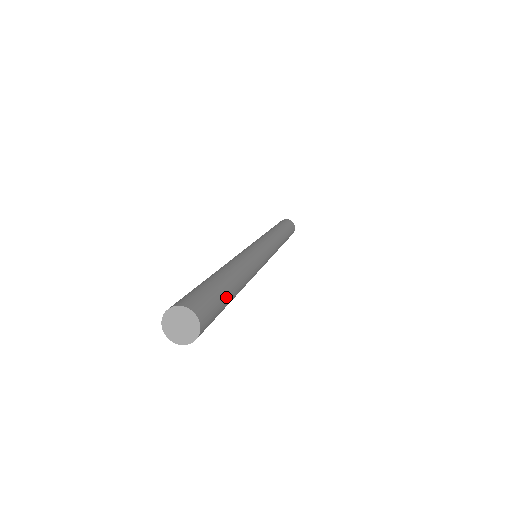
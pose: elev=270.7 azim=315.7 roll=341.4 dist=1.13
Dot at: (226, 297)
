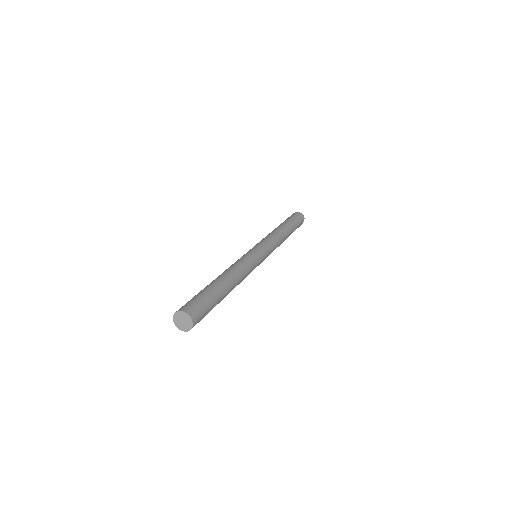
Dot at: (216, 304)
